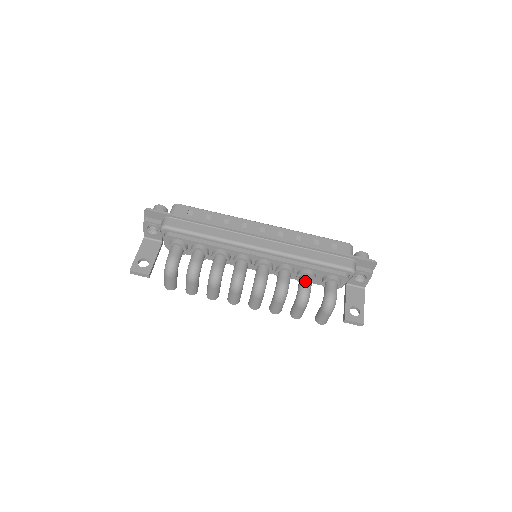
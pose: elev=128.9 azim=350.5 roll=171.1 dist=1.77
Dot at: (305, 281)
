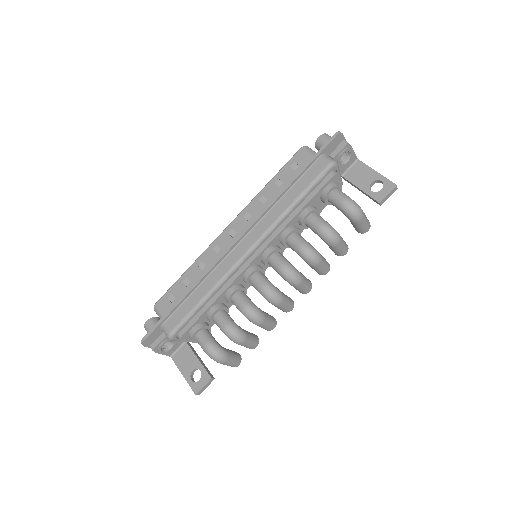
Dot at: (313, 222)
